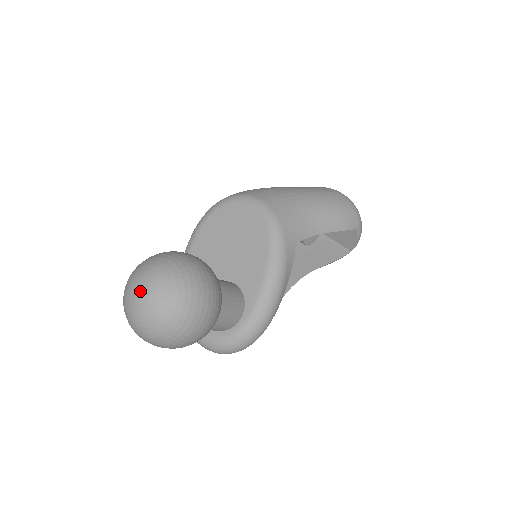
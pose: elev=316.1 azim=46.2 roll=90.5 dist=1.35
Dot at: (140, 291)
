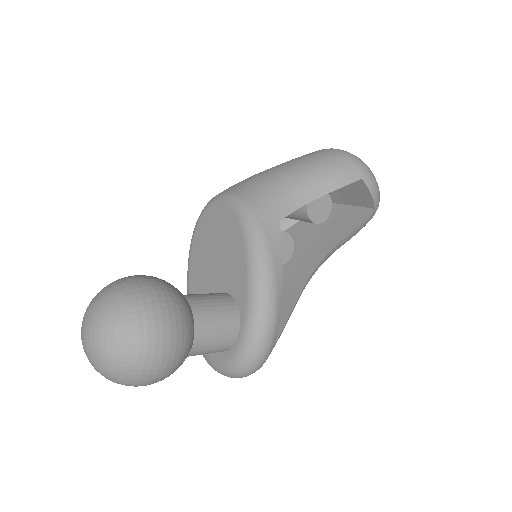
Dot at: (83, 330)
